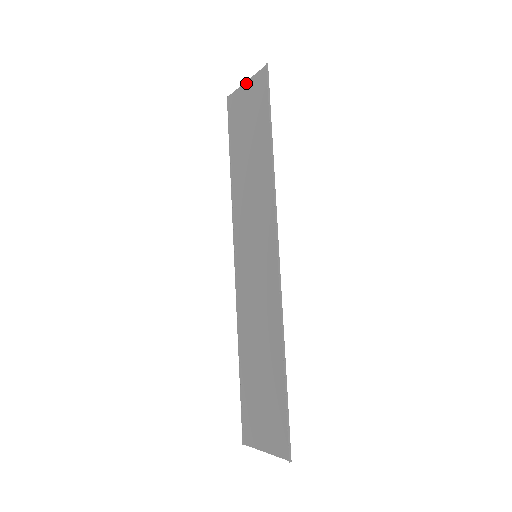
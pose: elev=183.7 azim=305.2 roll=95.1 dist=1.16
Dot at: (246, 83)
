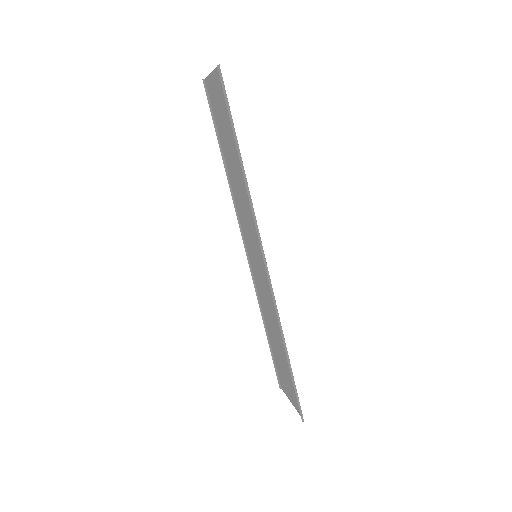
Dot at: (211, 75)
